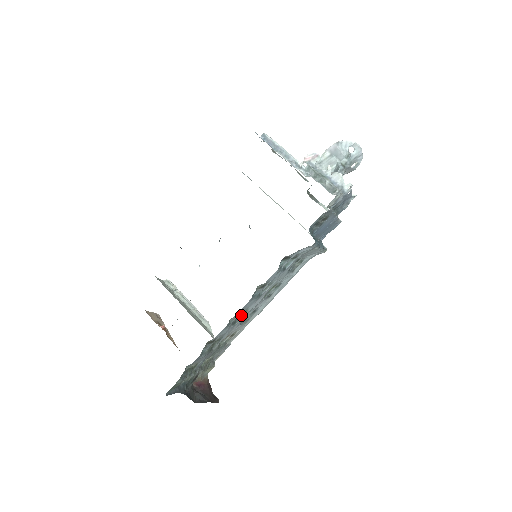
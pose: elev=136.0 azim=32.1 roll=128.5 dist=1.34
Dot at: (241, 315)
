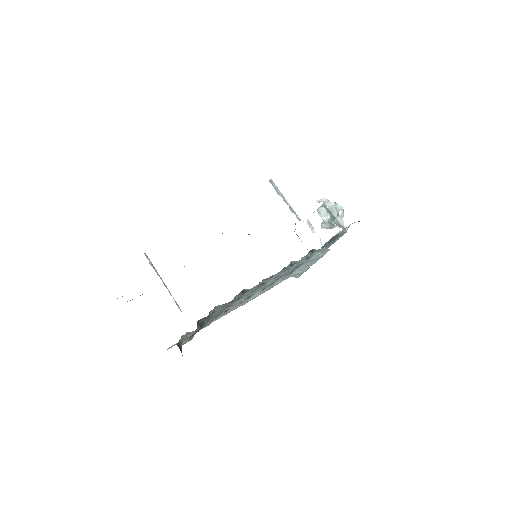
Dot at: (261, 285)
